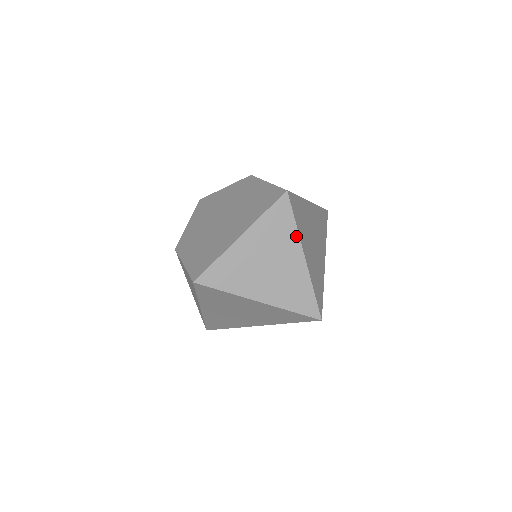
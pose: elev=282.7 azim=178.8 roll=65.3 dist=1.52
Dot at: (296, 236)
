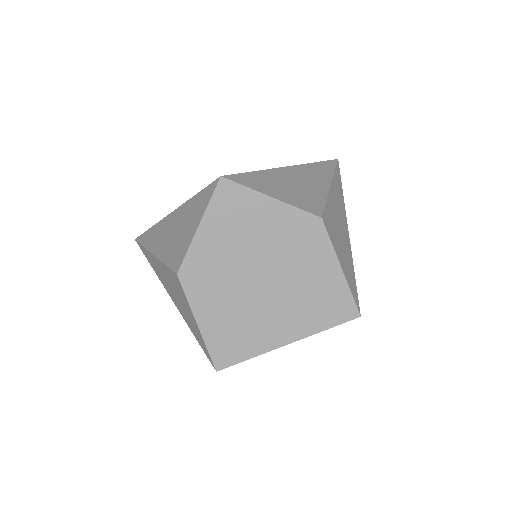
Dot at: occluded
